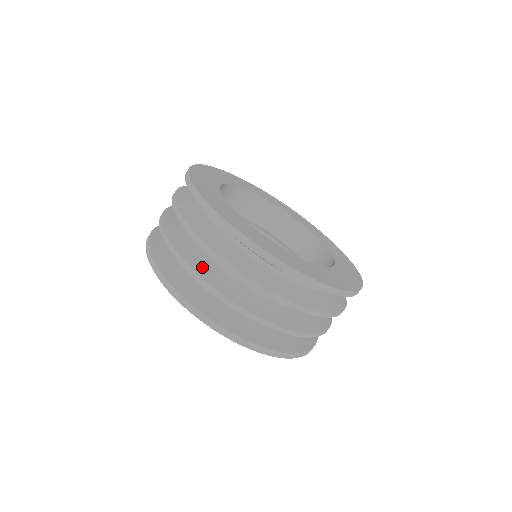
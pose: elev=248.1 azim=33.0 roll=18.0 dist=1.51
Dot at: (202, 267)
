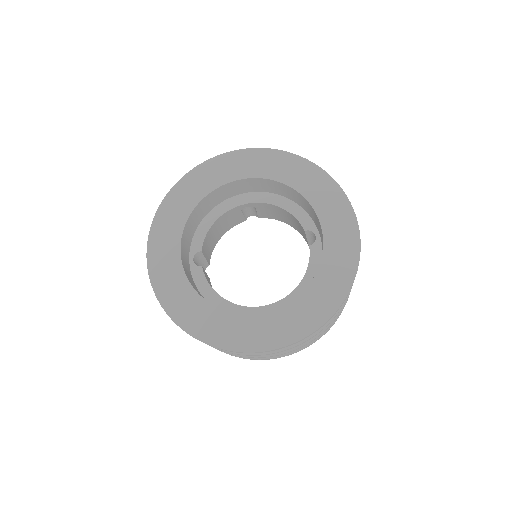
Dot at: occluded
